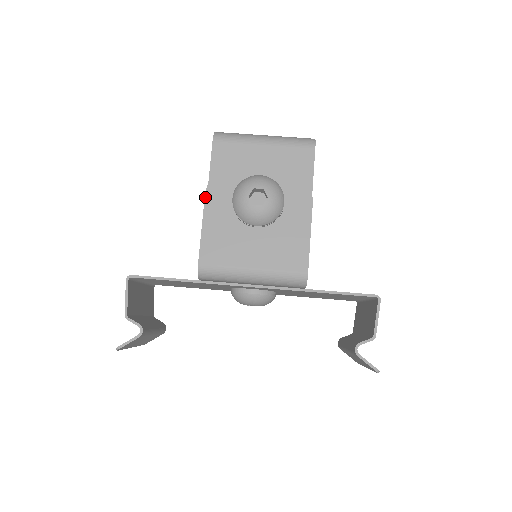
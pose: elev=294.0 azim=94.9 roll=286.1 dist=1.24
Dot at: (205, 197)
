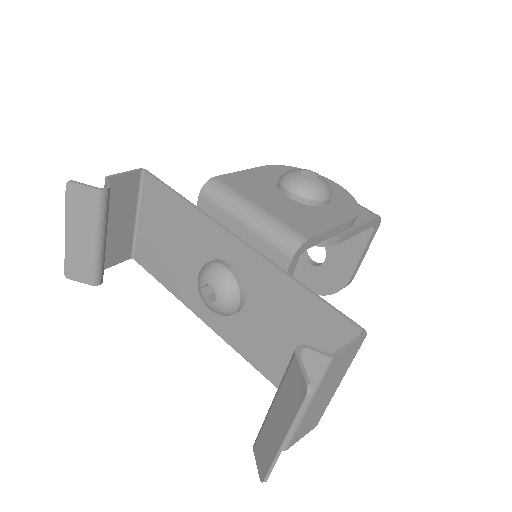
Dot at: (263, 166)
